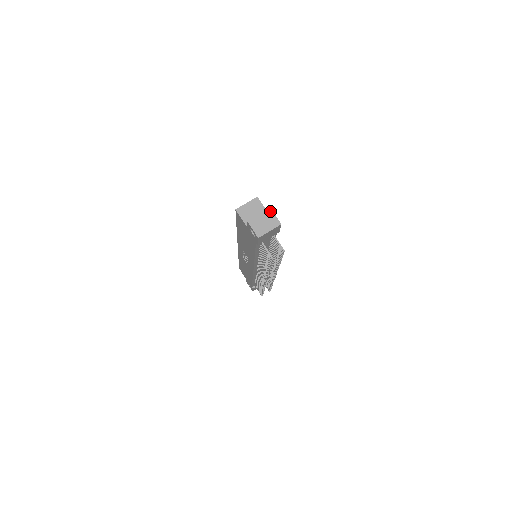
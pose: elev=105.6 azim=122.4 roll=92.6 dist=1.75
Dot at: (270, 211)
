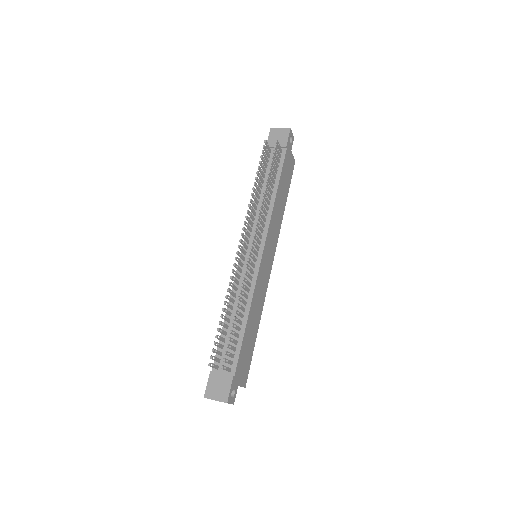
Dot at: (292, 136)
